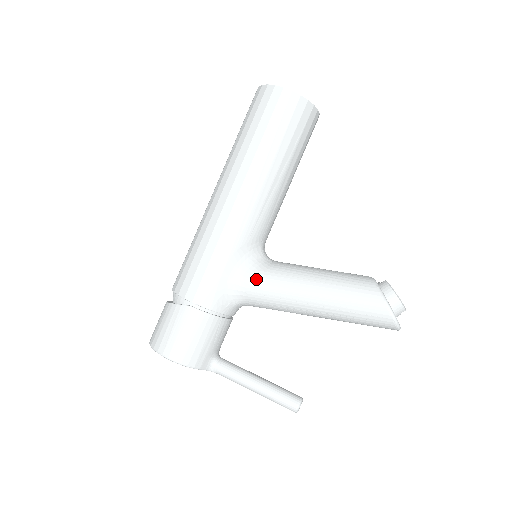
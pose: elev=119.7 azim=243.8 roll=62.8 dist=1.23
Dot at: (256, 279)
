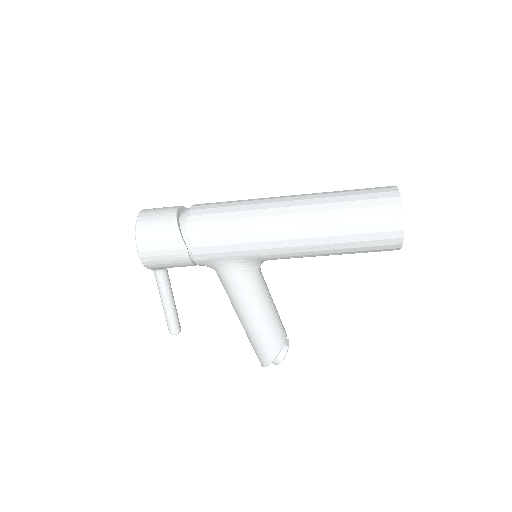
Dot at: (238, 278)
